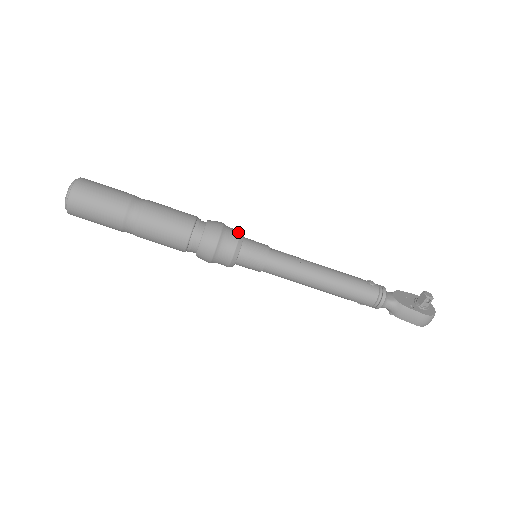
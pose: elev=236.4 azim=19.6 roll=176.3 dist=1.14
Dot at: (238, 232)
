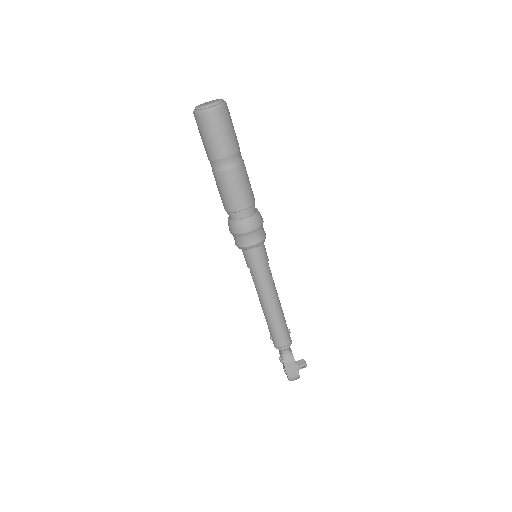
Dot at: occluded
